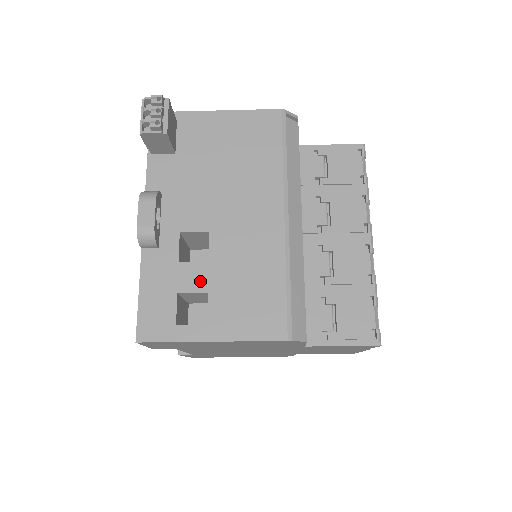
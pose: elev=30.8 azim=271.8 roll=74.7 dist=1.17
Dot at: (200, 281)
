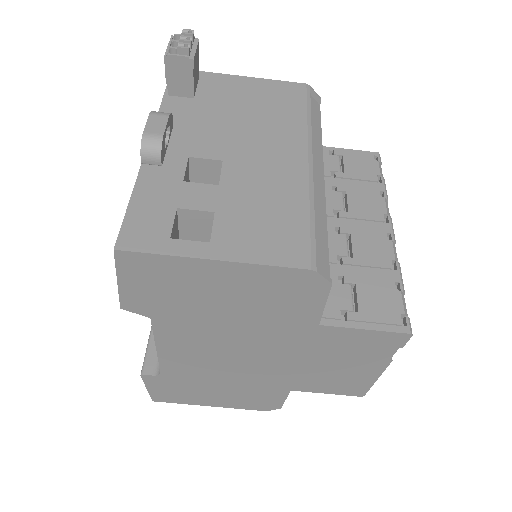
Dot at: (207, 201)
